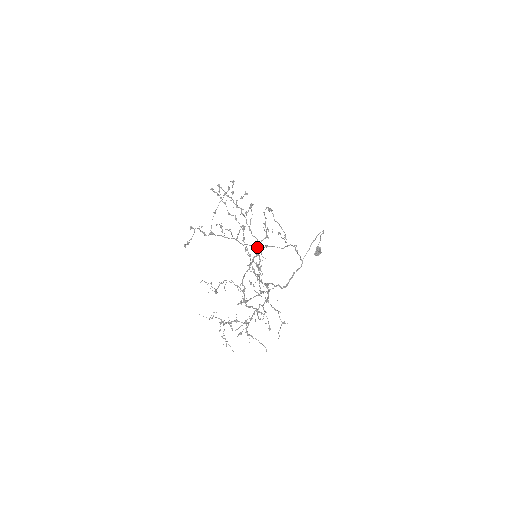
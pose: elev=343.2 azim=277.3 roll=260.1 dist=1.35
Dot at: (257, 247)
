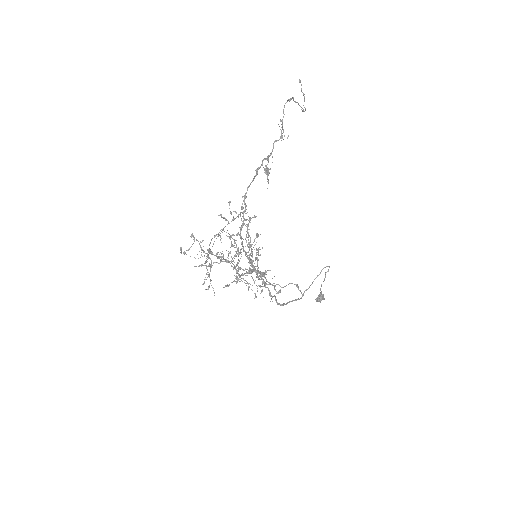
Dot at: occluded
